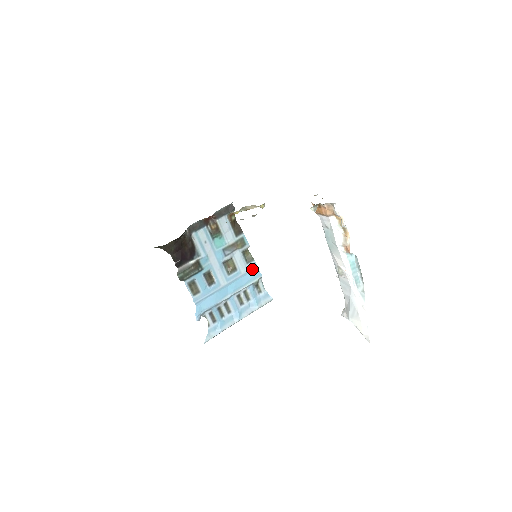
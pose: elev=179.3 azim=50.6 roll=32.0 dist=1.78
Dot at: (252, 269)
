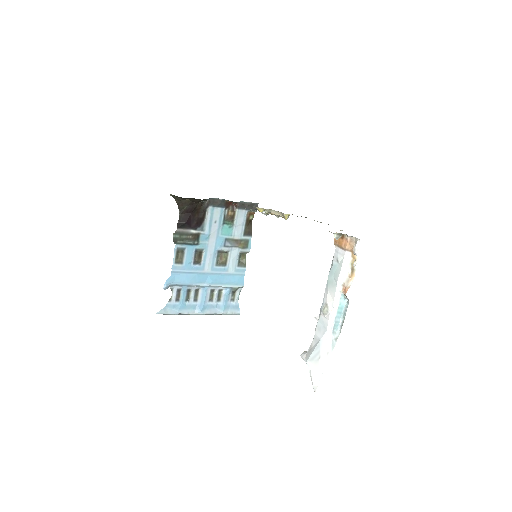
Dot at: (239, 274)
